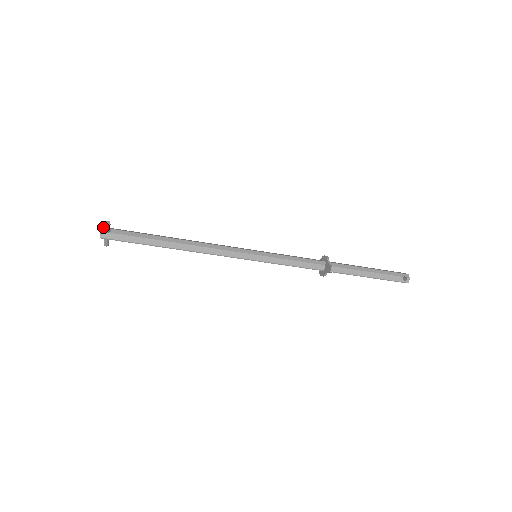
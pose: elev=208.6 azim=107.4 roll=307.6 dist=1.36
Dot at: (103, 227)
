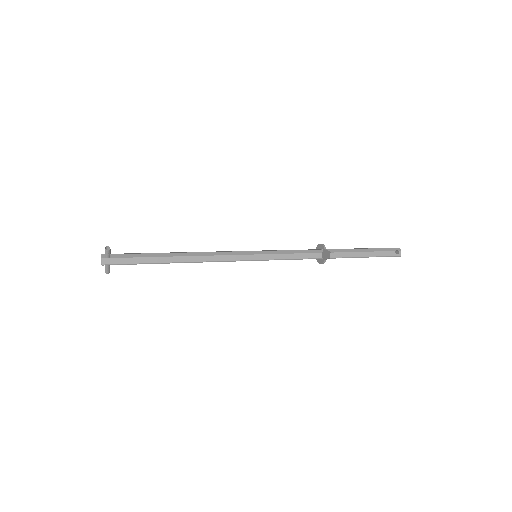
Dot at: (103, 254)
